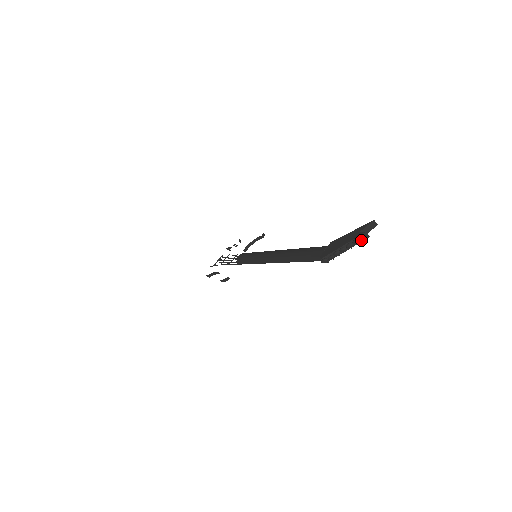
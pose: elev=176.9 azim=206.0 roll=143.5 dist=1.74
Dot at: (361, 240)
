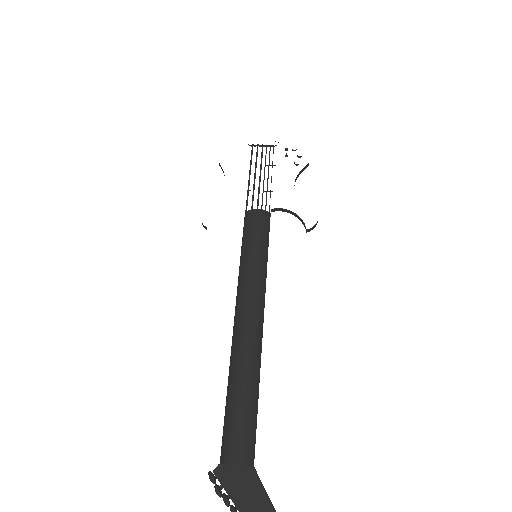
Dot at: out of frame
